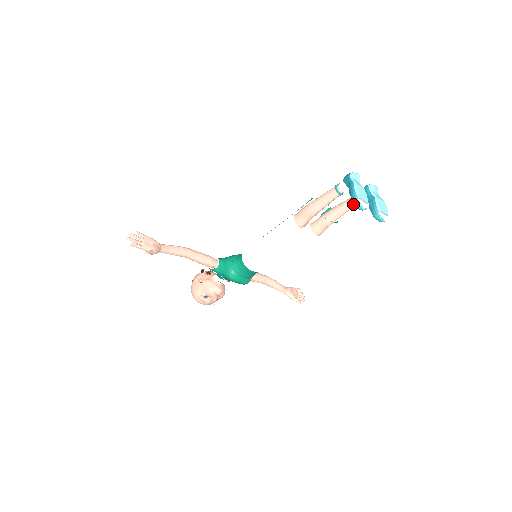
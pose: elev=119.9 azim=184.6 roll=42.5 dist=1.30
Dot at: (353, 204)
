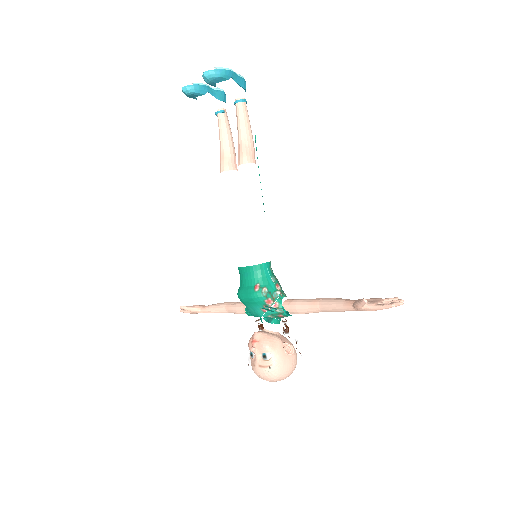
Dot at: (236, 107)
